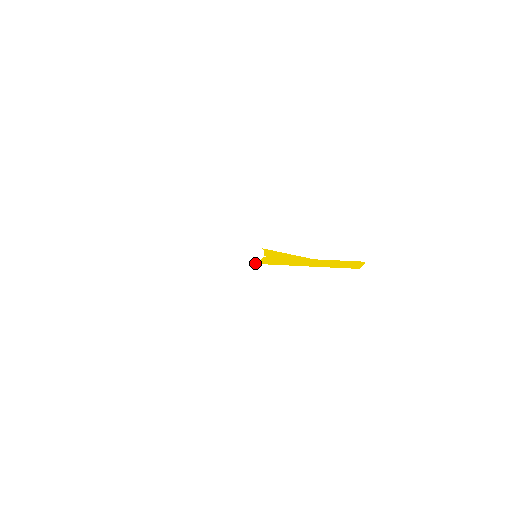
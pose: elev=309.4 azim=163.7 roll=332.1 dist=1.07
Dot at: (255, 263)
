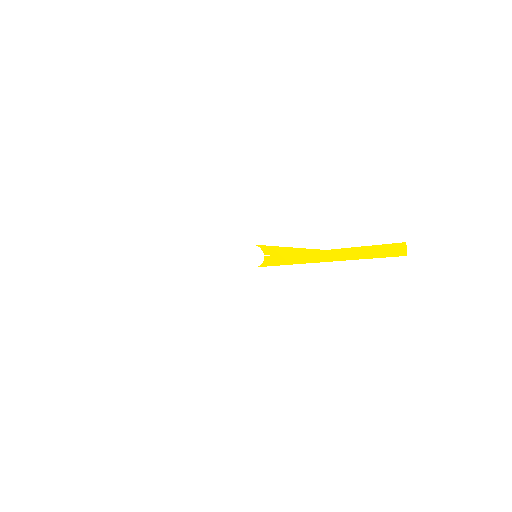
Dot at: (261, 266)
